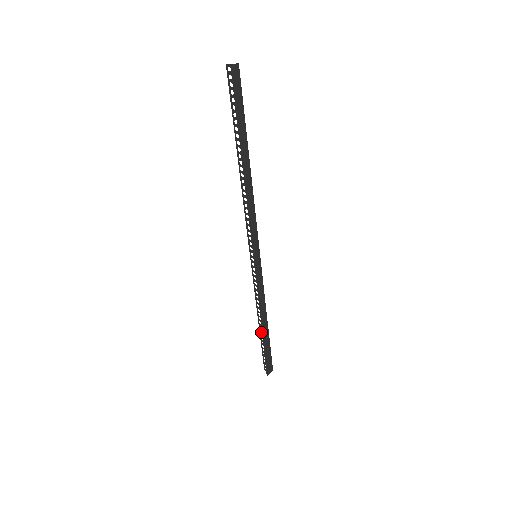
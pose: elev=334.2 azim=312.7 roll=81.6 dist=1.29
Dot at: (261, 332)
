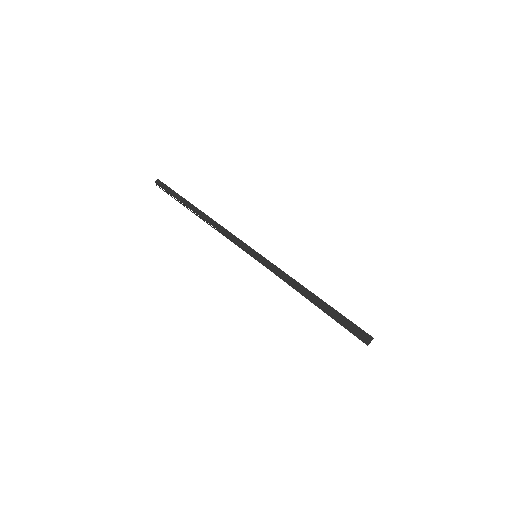
Dot at: (323, 309)
